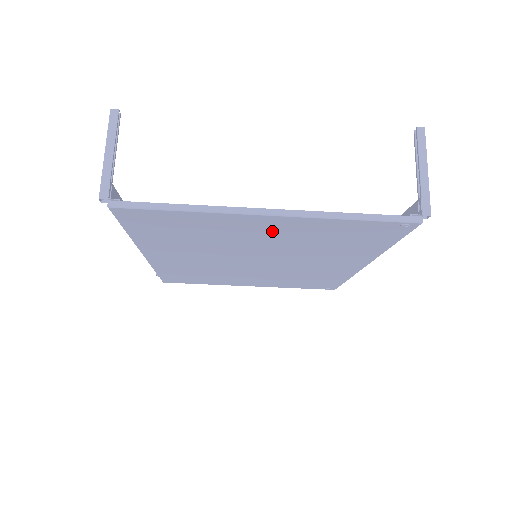
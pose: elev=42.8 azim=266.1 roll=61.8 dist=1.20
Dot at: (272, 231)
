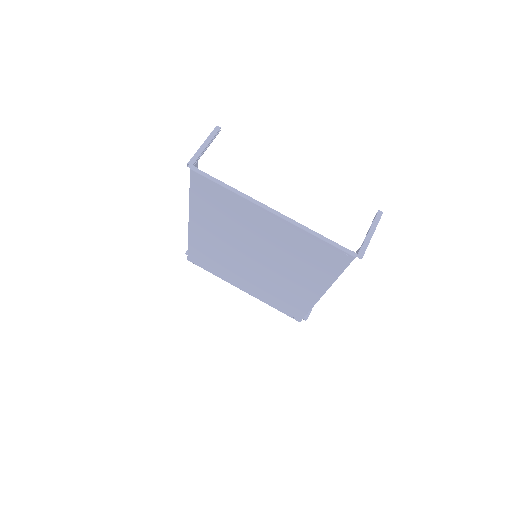
Dot at: (271, 229)
